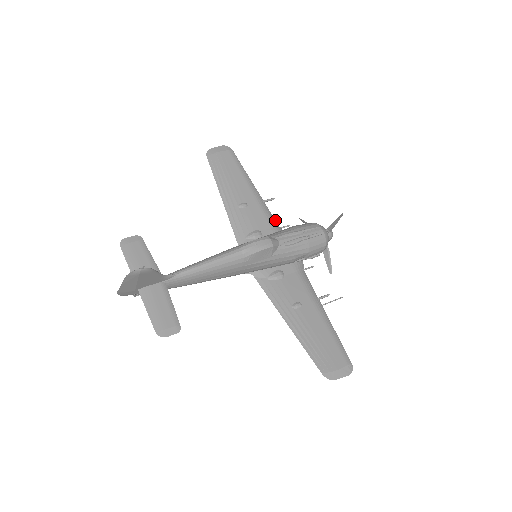
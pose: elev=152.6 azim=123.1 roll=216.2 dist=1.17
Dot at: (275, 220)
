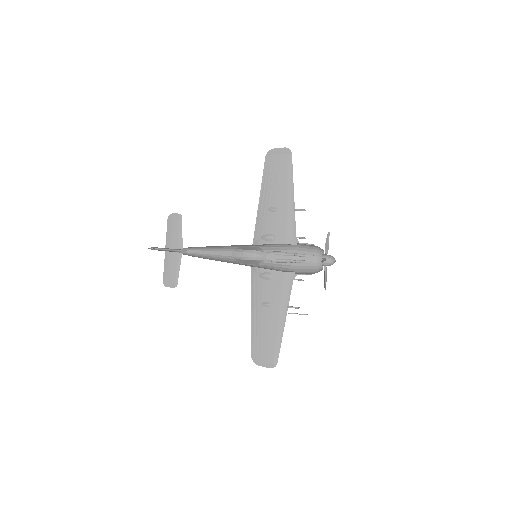
Dot at: occluded
